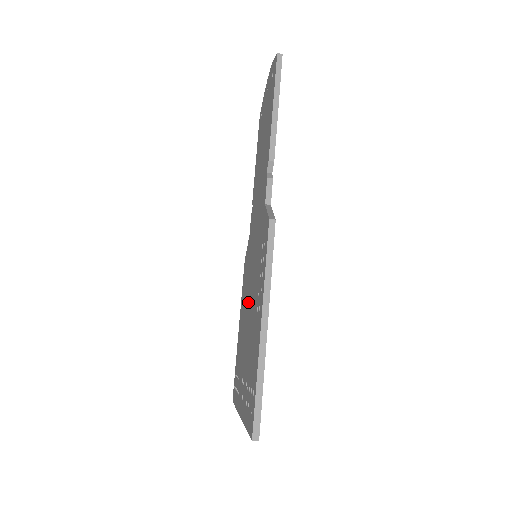
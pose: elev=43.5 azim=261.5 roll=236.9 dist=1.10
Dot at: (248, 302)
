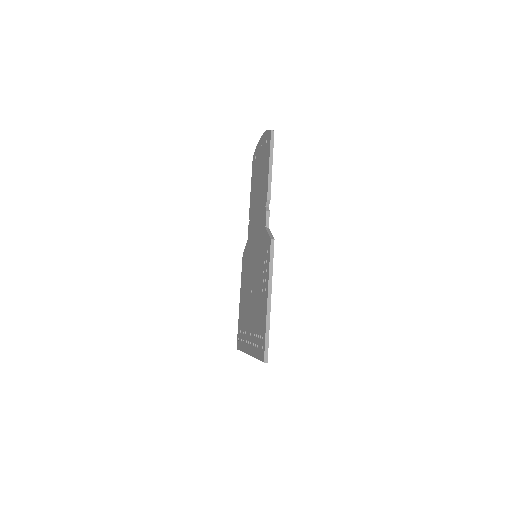
Dot at: (251, 285)
